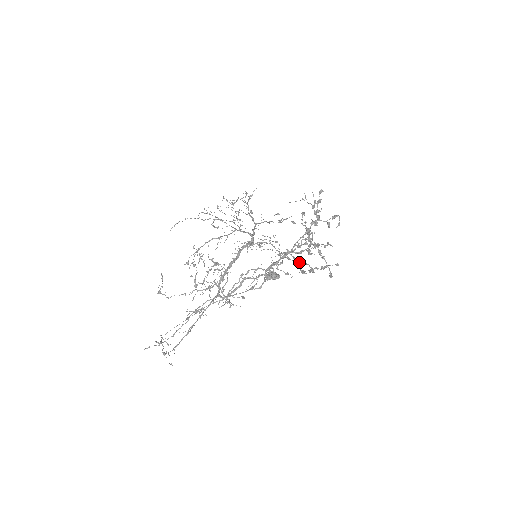
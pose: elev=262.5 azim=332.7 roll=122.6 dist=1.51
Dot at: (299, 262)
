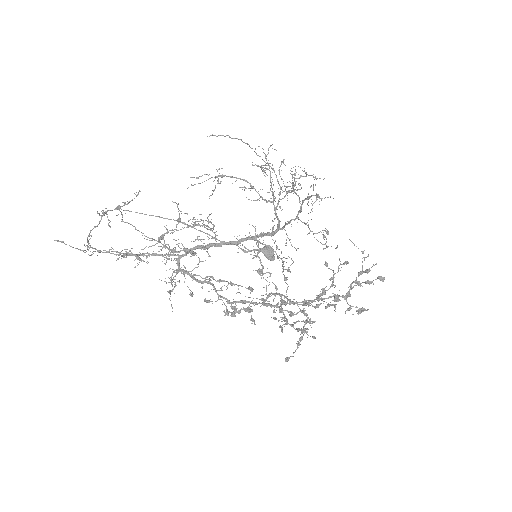
Dot at: occluded
